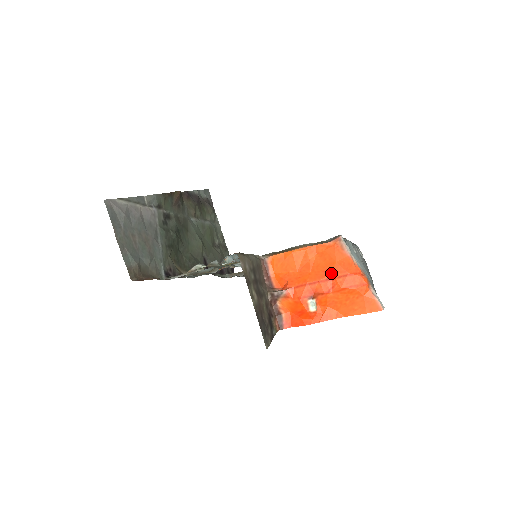
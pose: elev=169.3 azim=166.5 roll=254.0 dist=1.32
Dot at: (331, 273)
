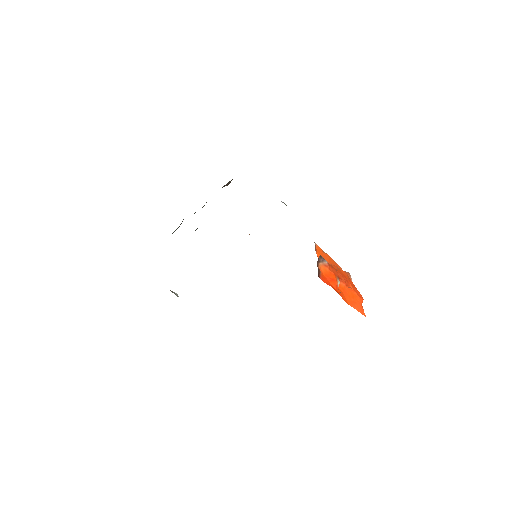
Dot at: (348, 279)
